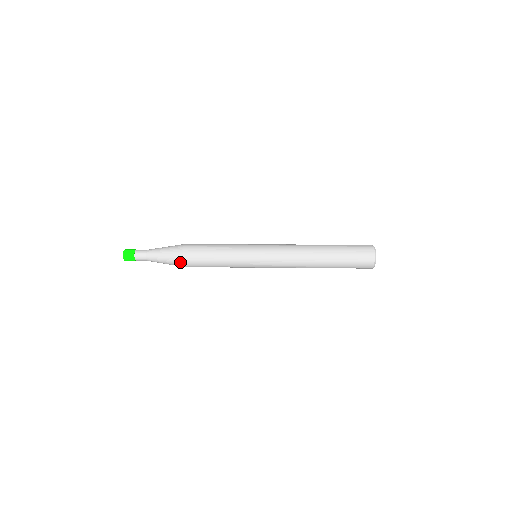
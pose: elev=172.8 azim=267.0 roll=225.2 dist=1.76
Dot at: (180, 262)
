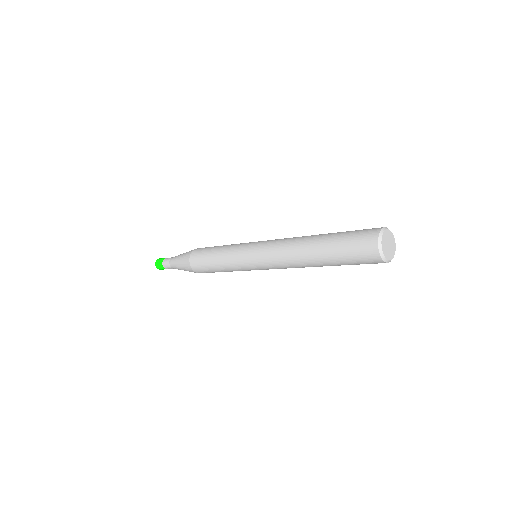
Dot at: (188, 263)
